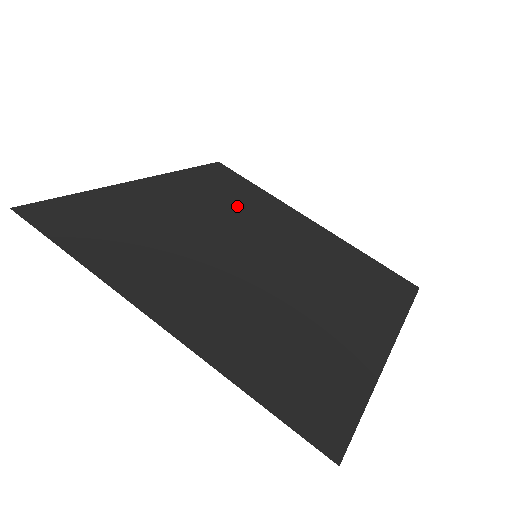
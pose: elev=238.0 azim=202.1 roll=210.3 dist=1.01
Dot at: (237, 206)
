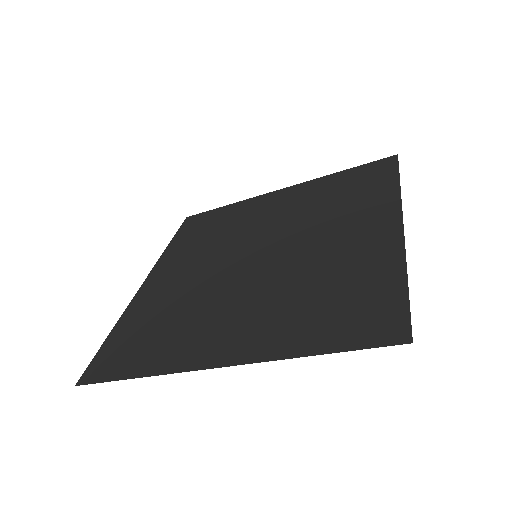
Dot at: (220, 235)
